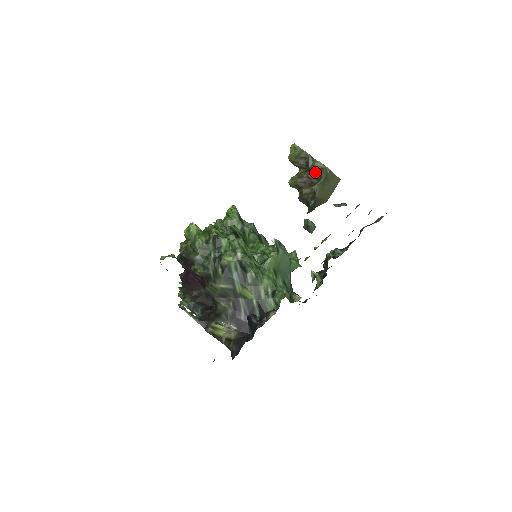
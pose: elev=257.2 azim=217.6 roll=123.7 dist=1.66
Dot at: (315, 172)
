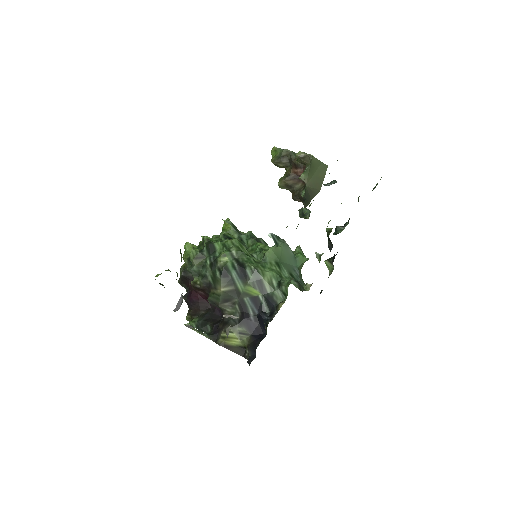
Dot at: (299, 164)
